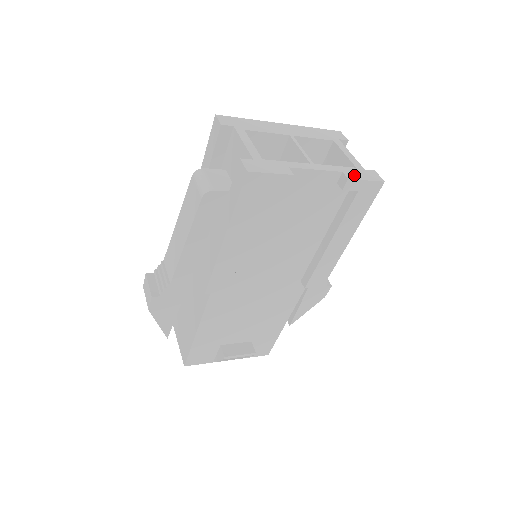
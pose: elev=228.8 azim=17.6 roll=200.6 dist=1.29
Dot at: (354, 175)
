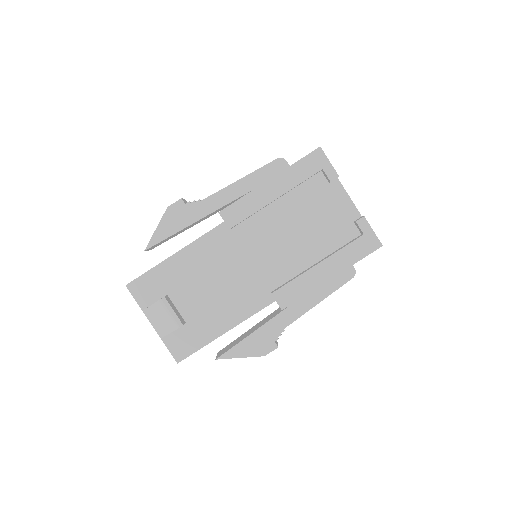
Dot at: (368, 224)
